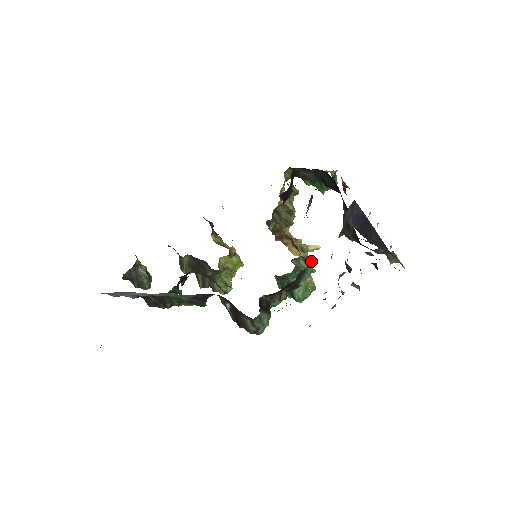
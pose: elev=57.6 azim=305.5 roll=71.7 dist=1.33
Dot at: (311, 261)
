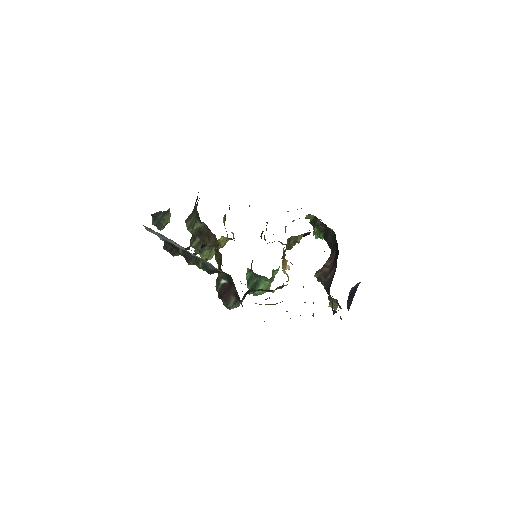
Dot at: (288, 280)
